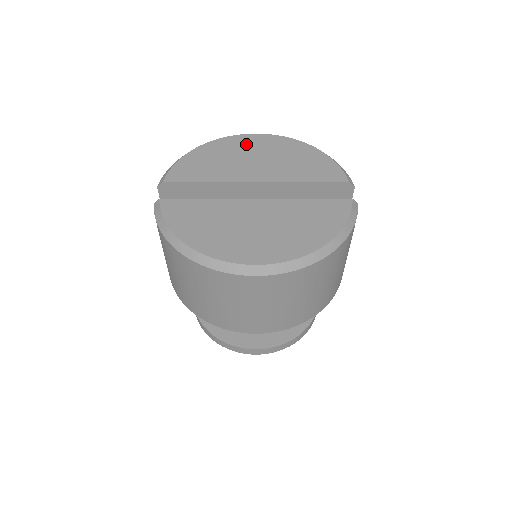
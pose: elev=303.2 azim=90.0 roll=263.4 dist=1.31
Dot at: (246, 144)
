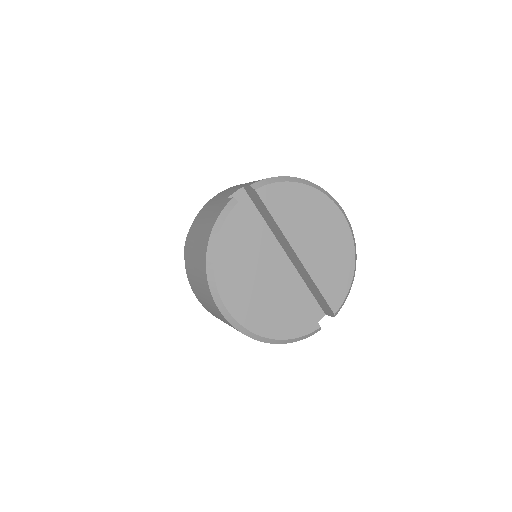
Dot at: (329, 218)
